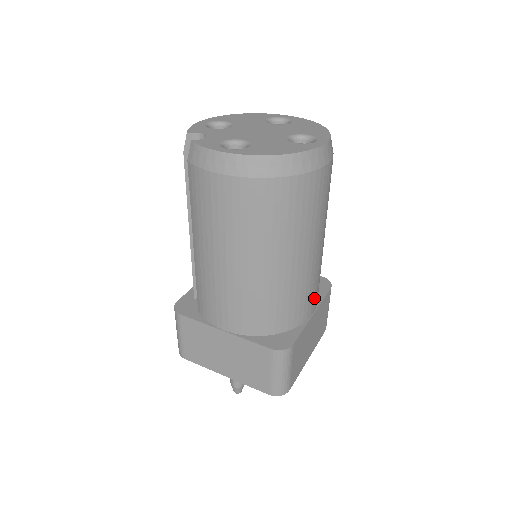
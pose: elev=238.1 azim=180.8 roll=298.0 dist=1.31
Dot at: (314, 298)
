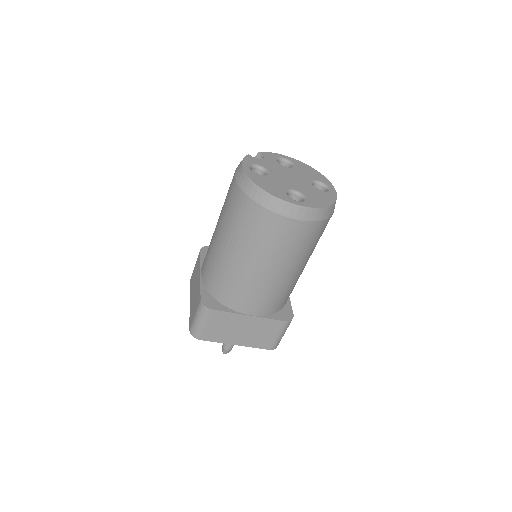
Dot at: (254, 304)
